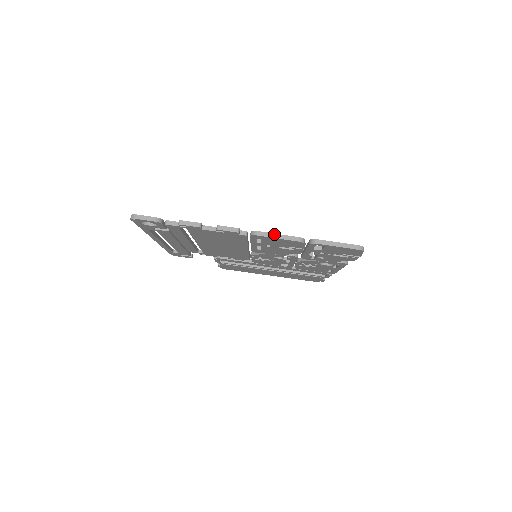
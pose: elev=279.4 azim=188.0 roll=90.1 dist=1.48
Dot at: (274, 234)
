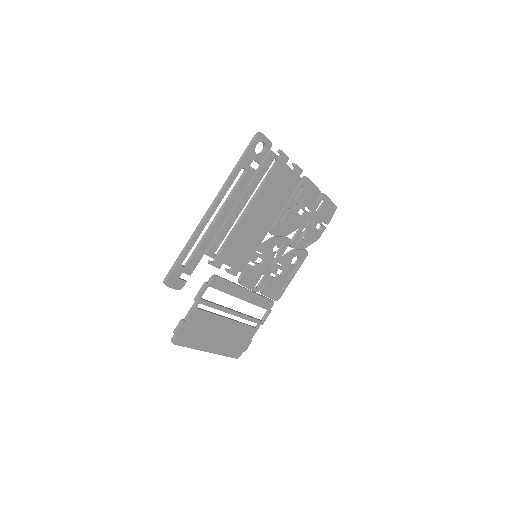
Dot at: (311, 182)
